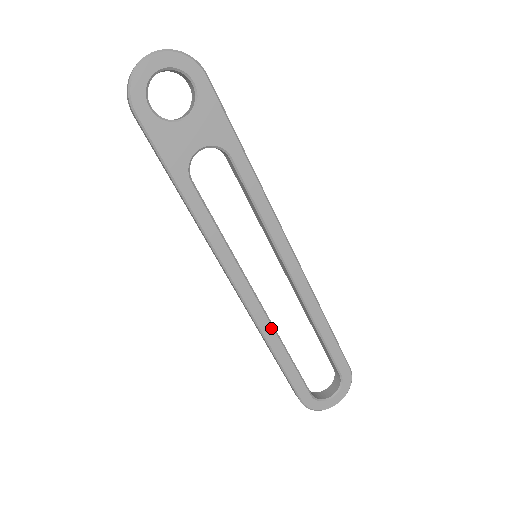
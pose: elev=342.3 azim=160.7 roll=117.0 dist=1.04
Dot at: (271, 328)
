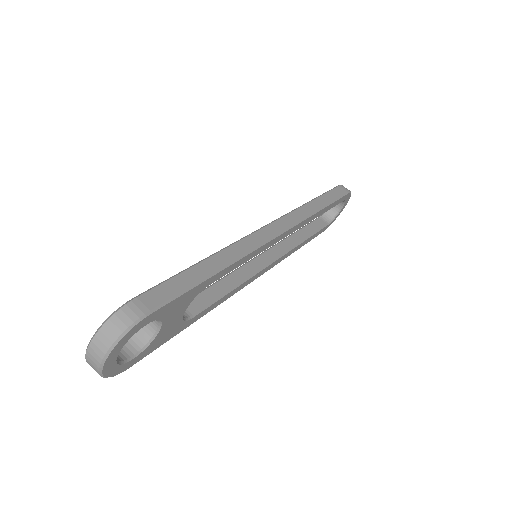
Dot at: (289, 252)
